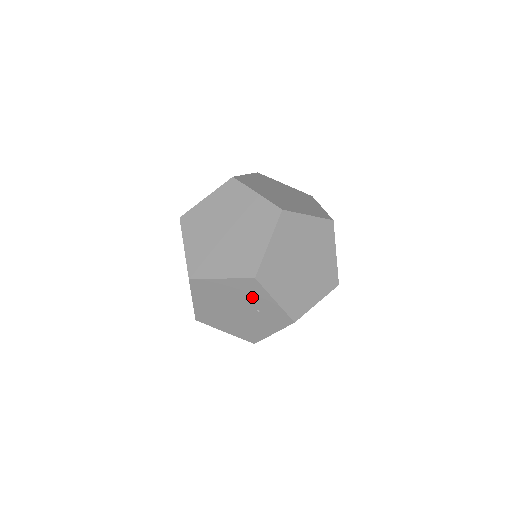
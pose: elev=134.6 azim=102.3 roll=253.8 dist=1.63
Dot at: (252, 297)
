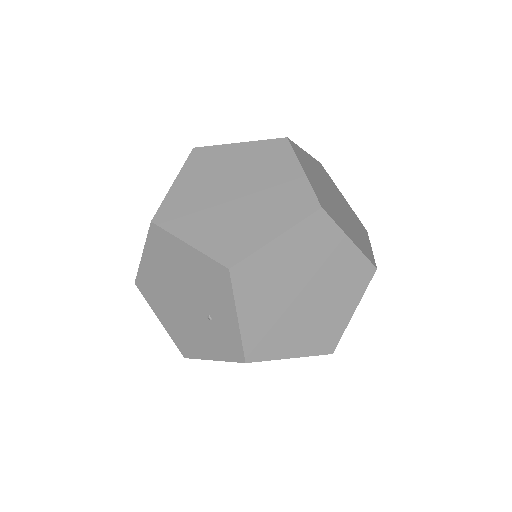
Dot at: (212, 294)
